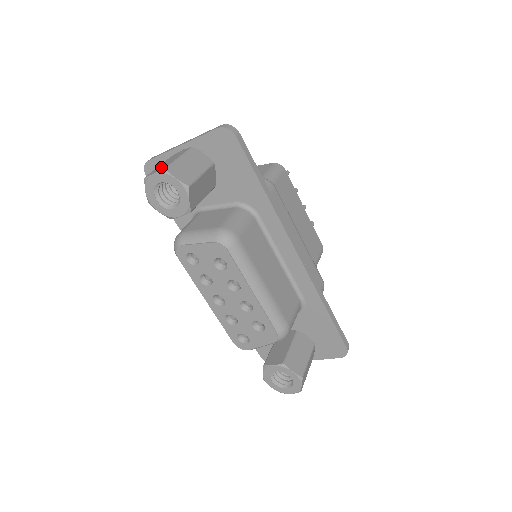
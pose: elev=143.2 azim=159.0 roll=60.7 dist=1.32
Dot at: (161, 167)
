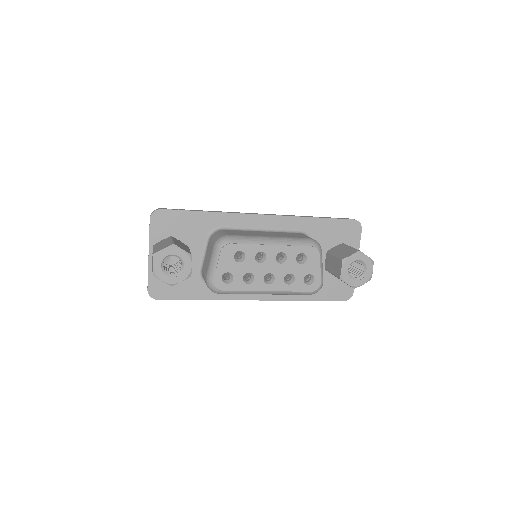
Dot at: occluded
